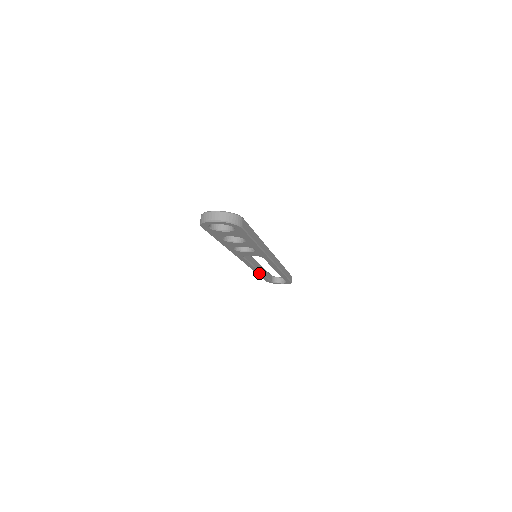
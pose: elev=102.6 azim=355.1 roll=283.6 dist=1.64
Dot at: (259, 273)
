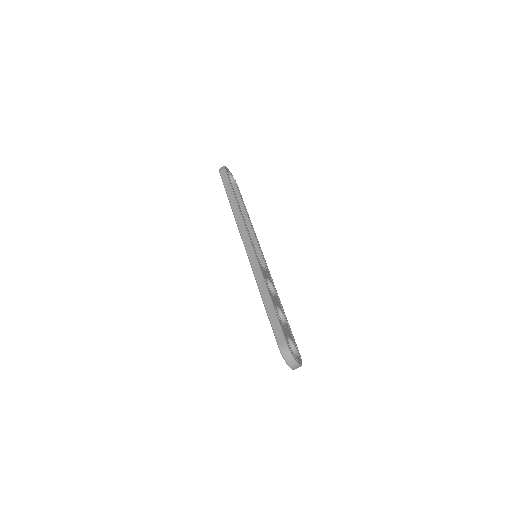
Dot at: occluded
